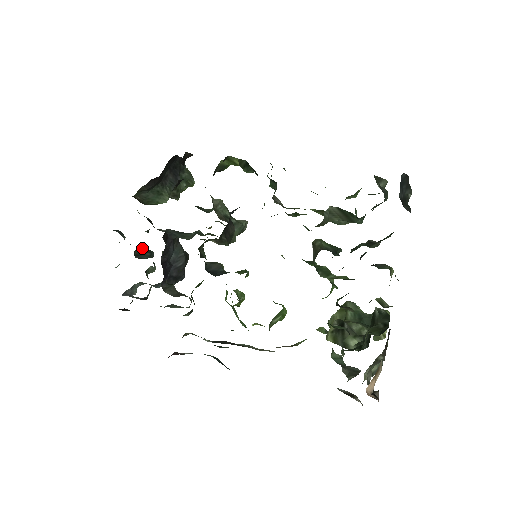
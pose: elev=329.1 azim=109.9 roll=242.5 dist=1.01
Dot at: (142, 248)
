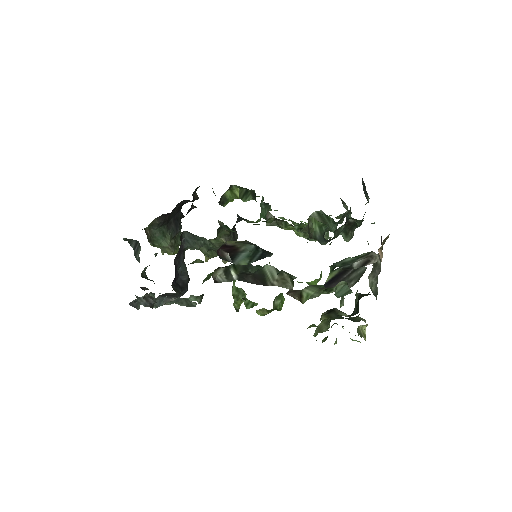
Dot at: (146, 275)
